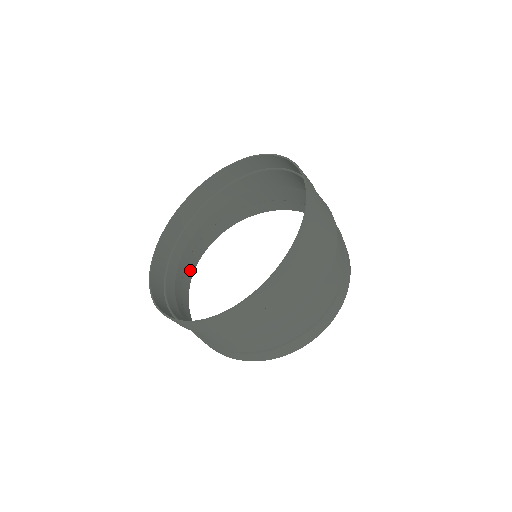
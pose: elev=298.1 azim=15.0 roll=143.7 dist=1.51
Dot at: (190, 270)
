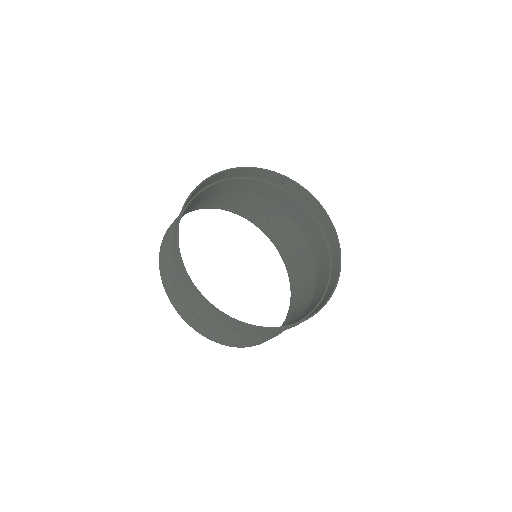
Dot at: (169, 288)
